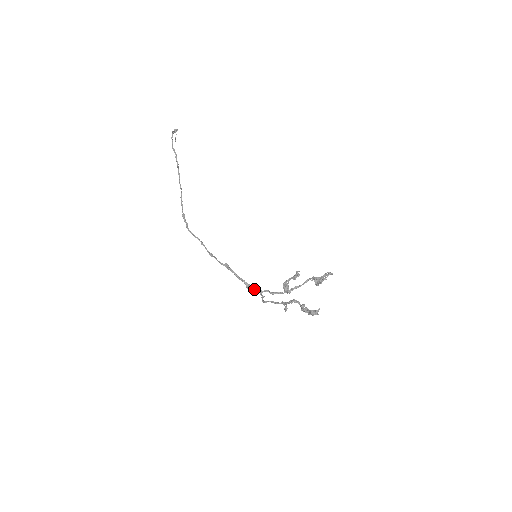
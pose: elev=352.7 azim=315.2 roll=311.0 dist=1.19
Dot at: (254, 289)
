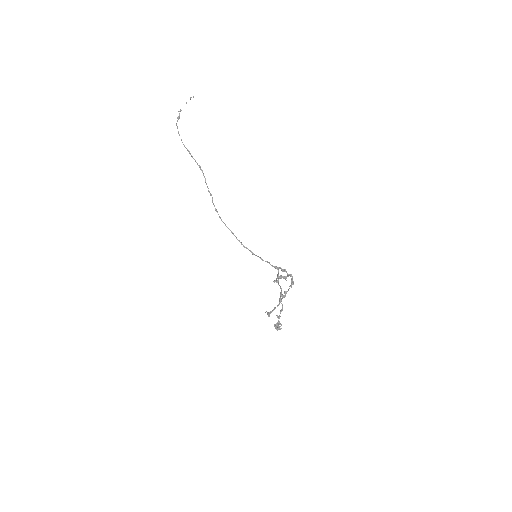
Dot at: occluded
